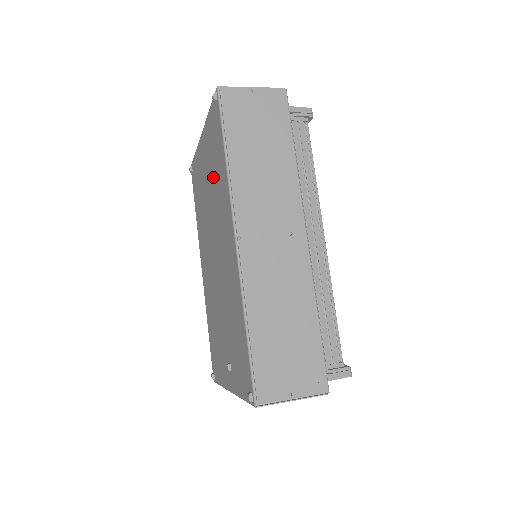
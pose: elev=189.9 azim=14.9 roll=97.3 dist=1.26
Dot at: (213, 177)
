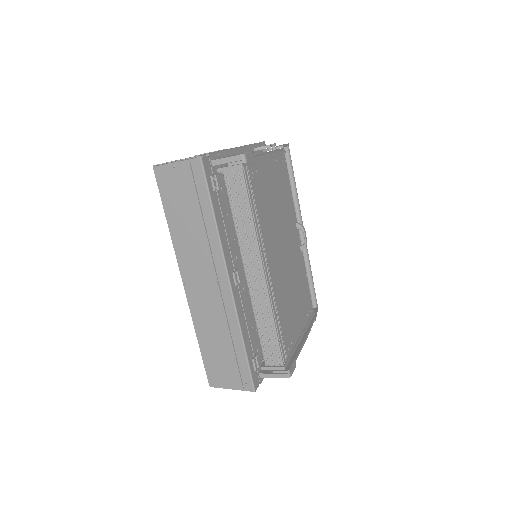
Dot at: occluded
